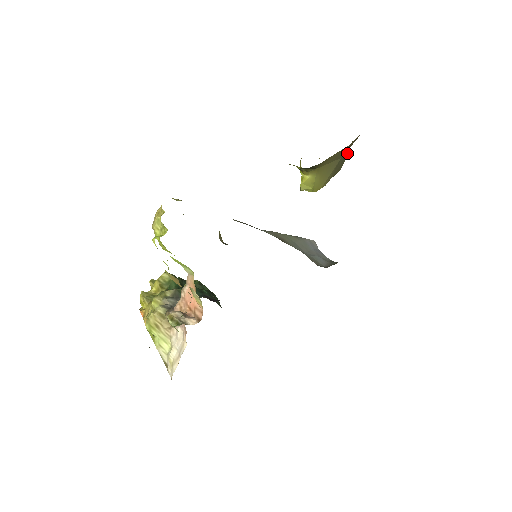
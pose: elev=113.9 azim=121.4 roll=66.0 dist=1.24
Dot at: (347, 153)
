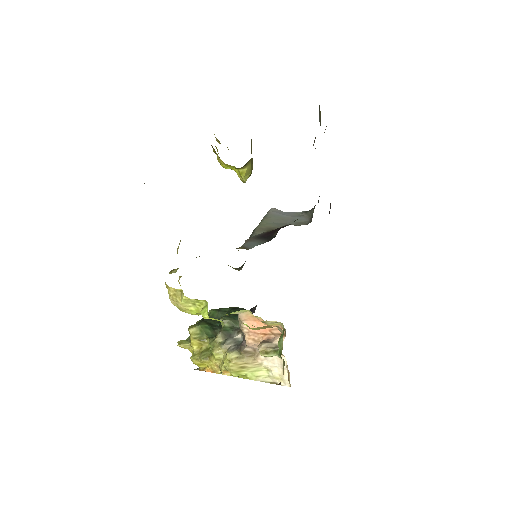
Dot at: occluded
